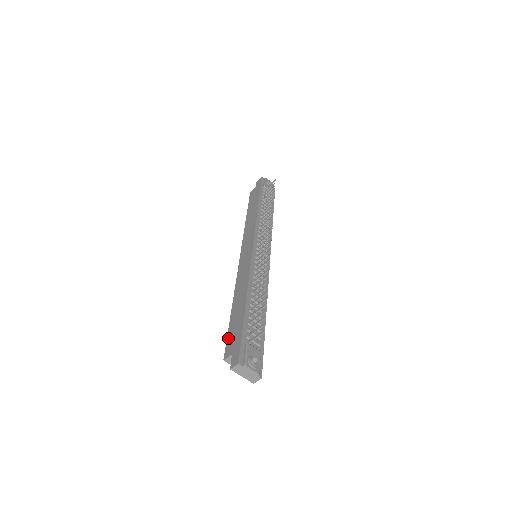
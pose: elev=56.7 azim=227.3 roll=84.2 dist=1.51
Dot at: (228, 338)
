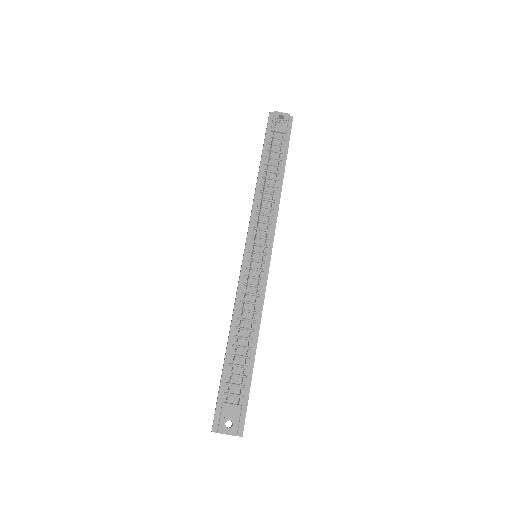
Dot at: occluded
